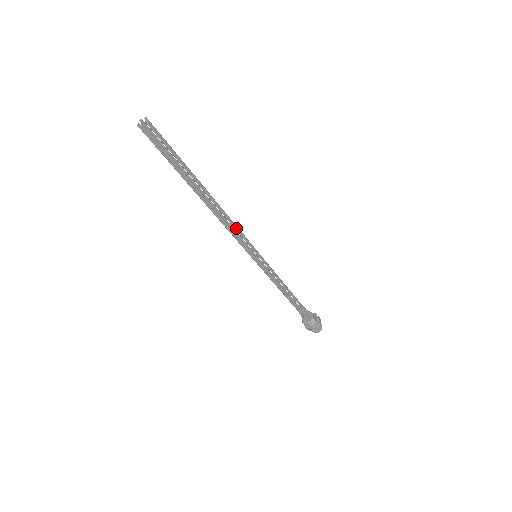
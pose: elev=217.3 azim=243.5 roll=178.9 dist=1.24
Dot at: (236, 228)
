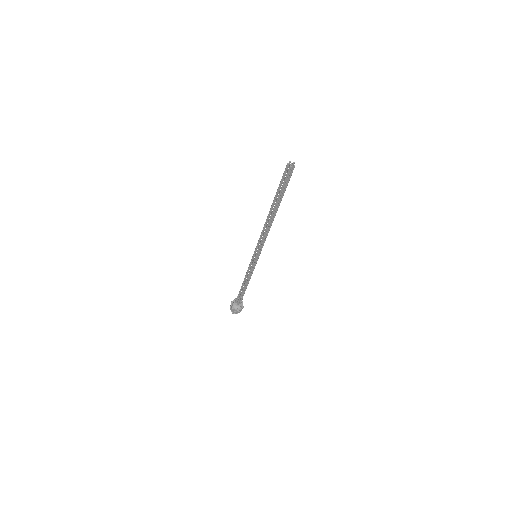
Dot at: occluded
